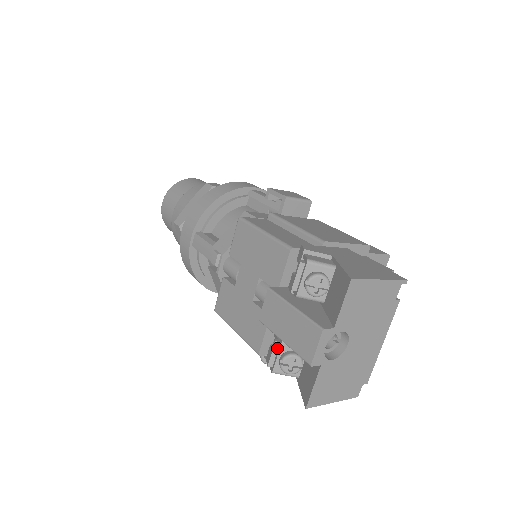
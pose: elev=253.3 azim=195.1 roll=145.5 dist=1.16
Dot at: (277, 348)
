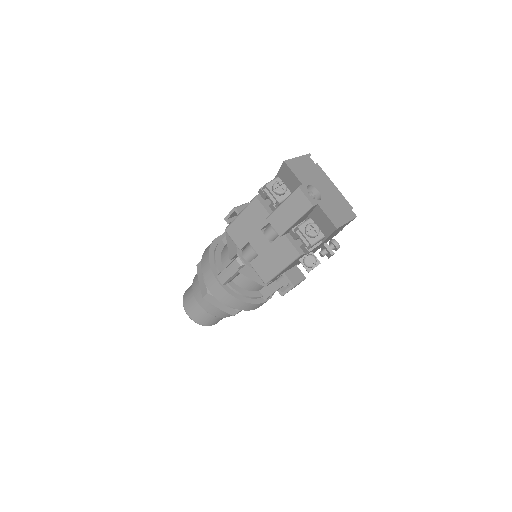
Dot at: (300, 234)
